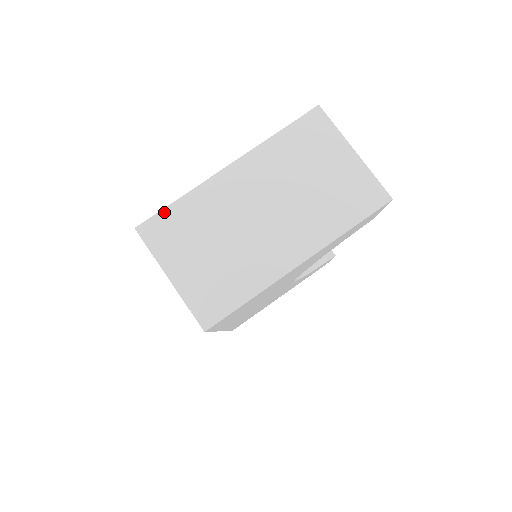
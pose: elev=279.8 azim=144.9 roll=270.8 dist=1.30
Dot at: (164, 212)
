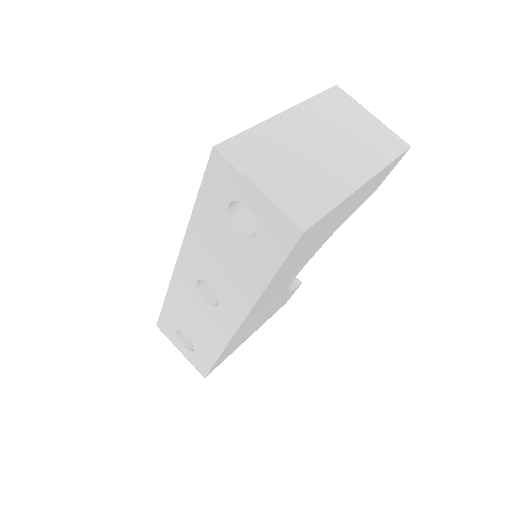
Dot at: (237, 137)
